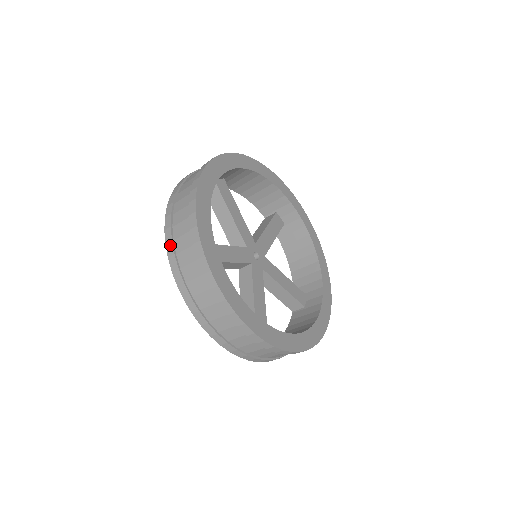
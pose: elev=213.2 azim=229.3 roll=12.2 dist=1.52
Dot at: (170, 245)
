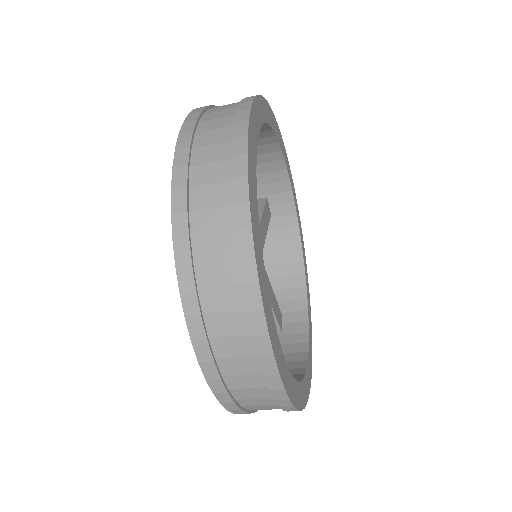
Dot at: (182, 218)
